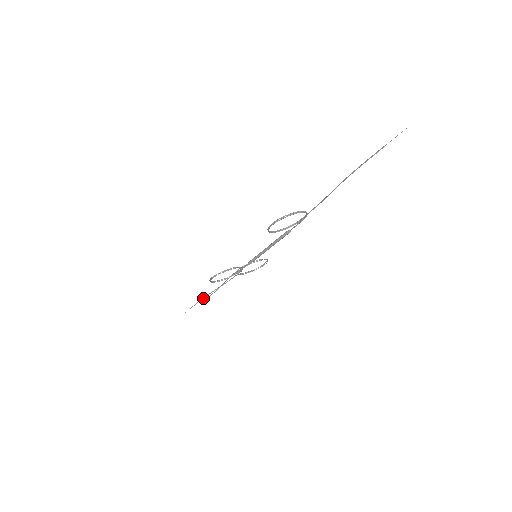
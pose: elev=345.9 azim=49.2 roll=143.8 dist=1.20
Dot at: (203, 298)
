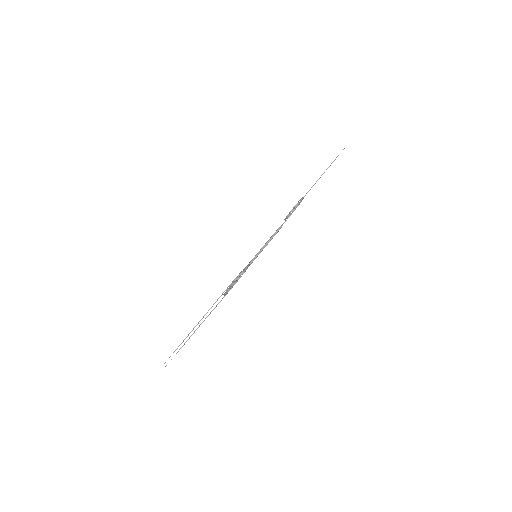
Dot at: (197, 328)
